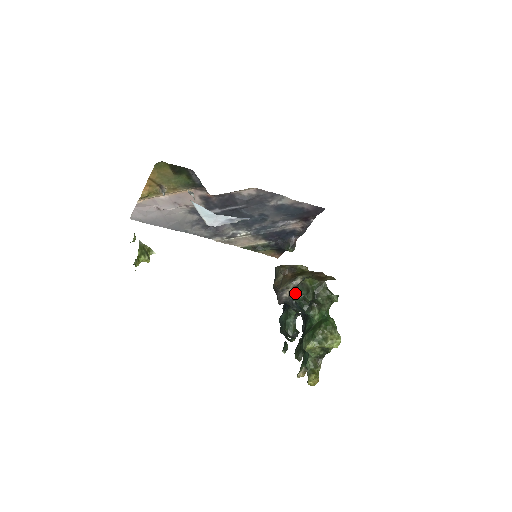
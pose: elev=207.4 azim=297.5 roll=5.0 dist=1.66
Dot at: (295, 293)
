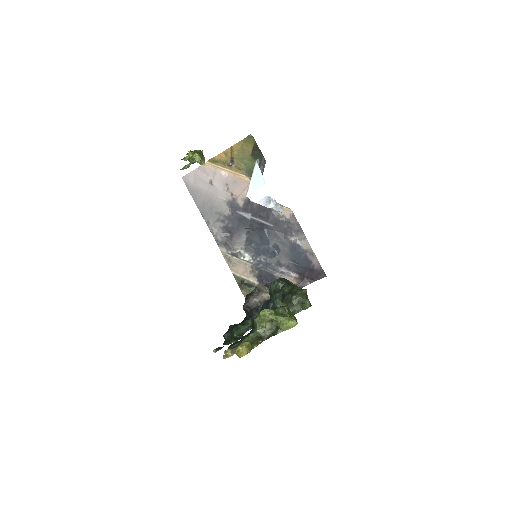
Dot at: (277, 280)
